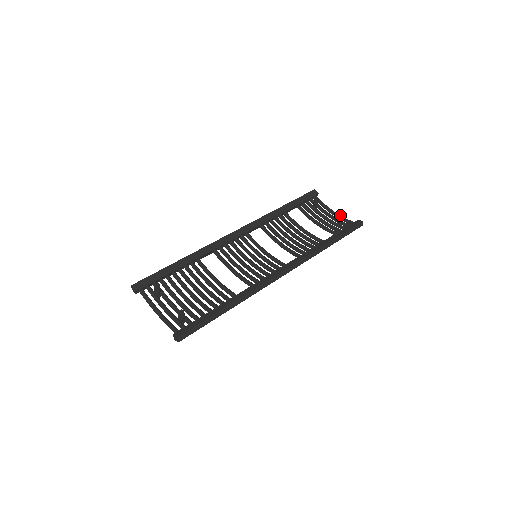
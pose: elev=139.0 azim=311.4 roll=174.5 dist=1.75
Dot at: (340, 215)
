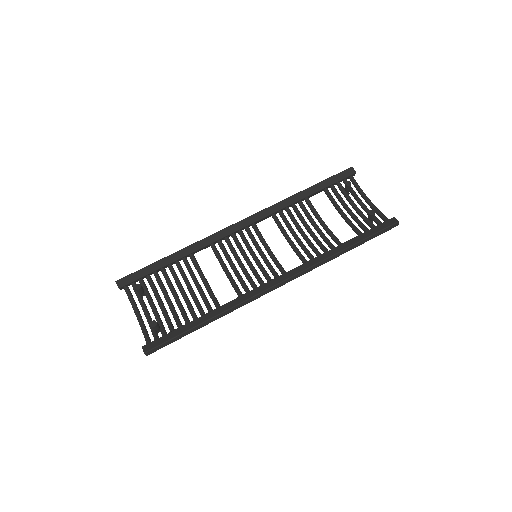
Dot at: (370, 210)
